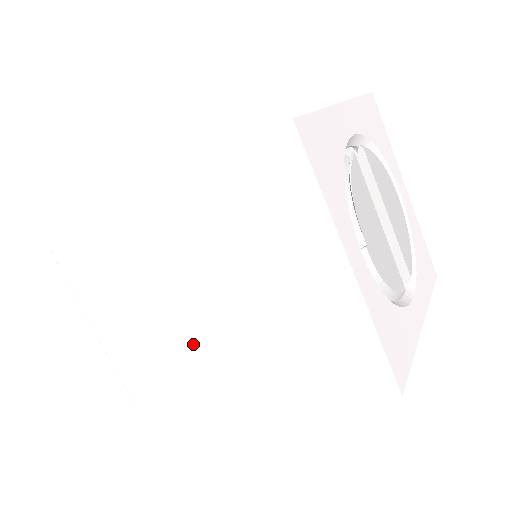
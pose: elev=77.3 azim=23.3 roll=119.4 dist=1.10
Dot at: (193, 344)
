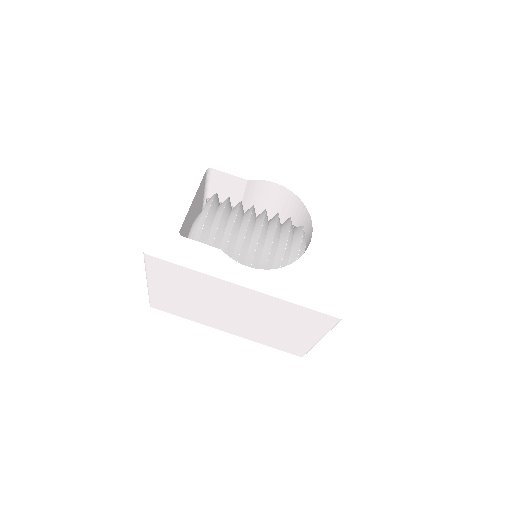
Dot at: (220, 316)
